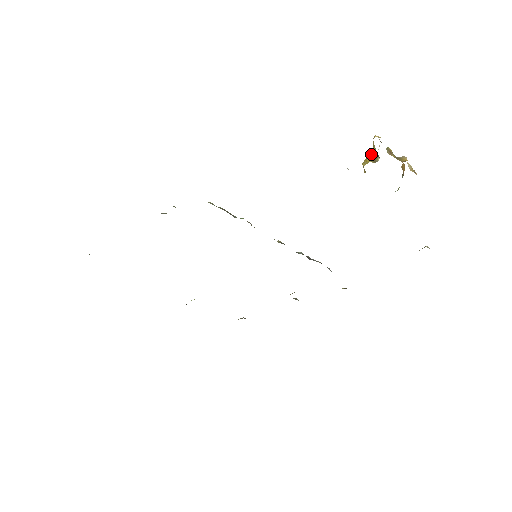
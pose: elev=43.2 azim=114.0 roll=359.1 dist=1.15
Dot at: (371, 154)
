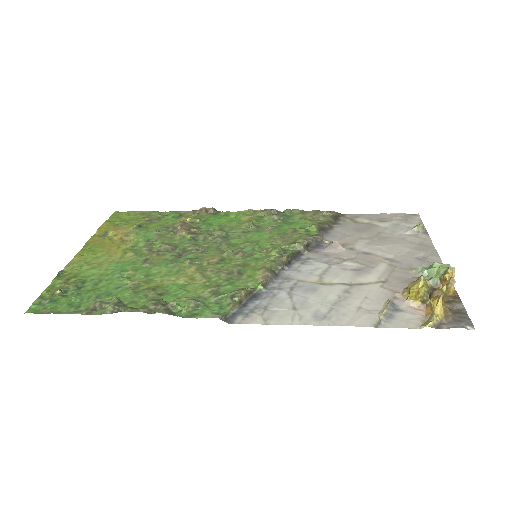
Dot at: (424, 292)
